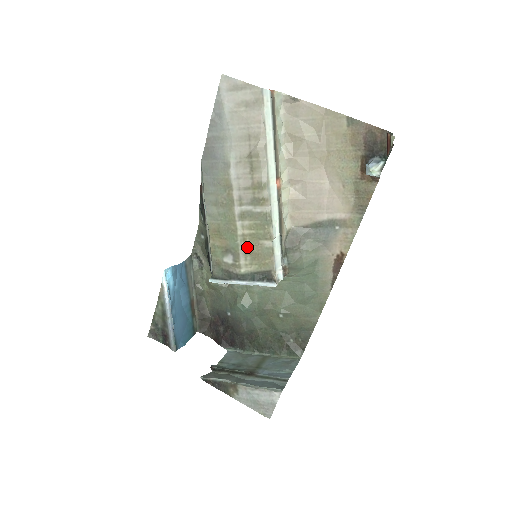
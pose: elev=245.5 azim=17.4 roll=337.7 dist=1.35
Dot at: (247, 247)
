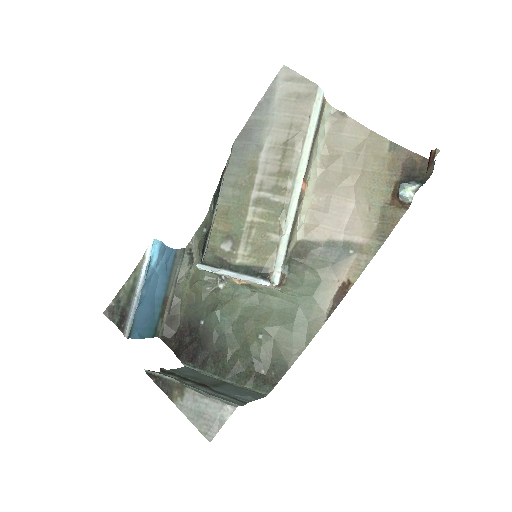
Dot at: (251, 236)
